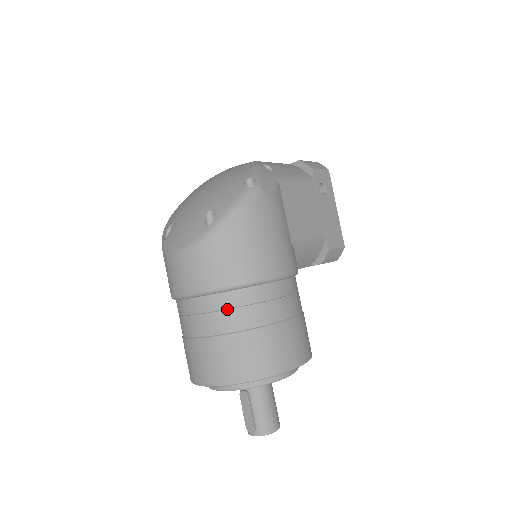
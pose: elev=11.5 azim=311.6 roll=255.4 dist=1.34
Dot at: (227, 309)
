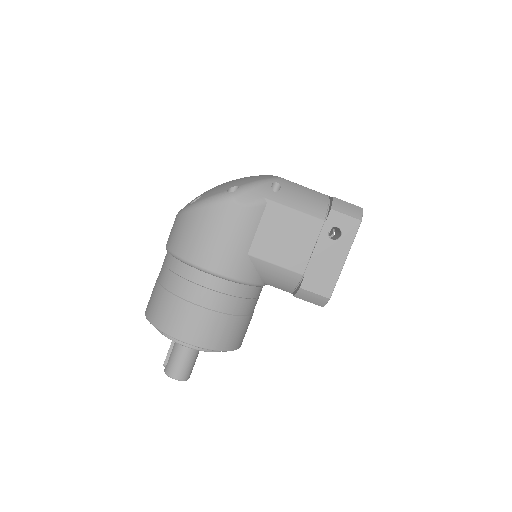
Dot at: (168, 268)
